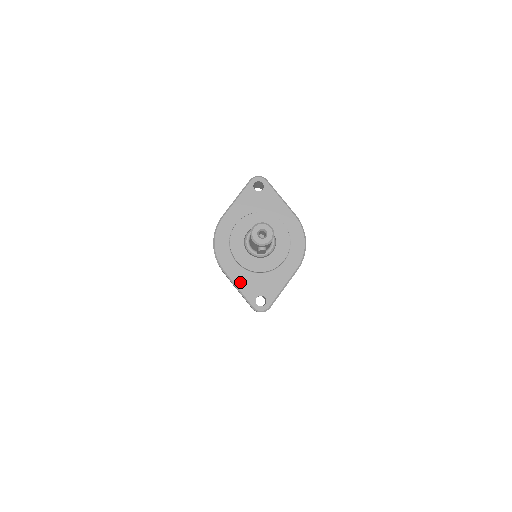
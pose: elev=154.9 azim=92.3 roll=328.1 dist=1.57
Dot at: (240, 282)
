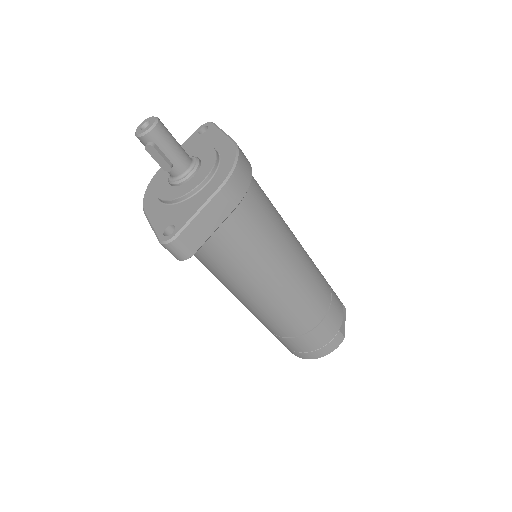
Dot at: (155, 217)
